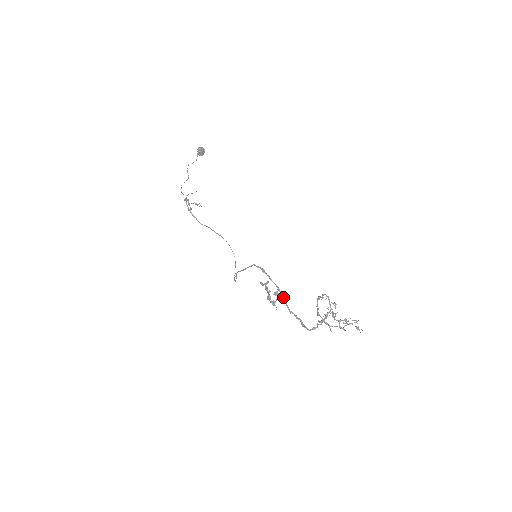
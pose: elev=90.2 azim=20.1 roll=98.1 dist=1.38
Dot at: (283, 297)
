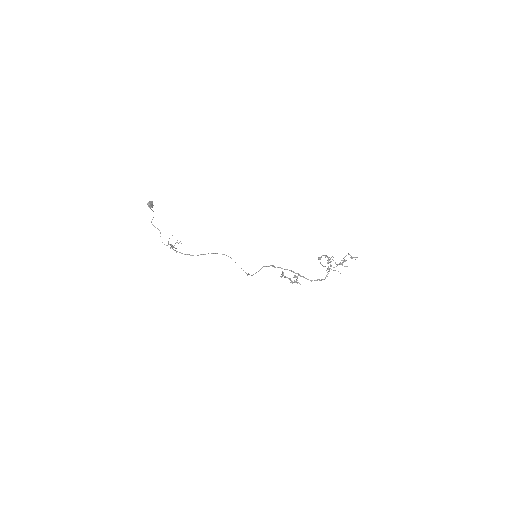
Dot at: (299, 275)
